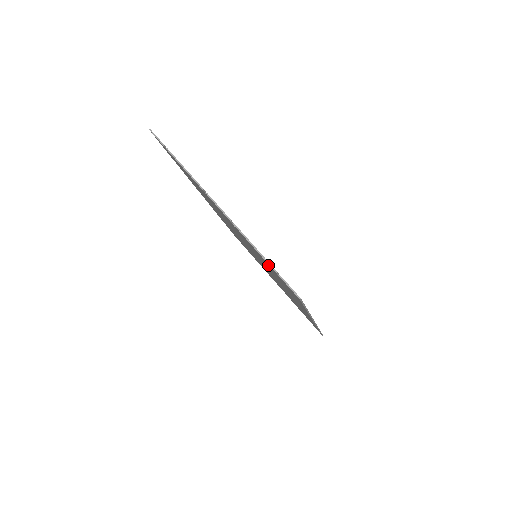
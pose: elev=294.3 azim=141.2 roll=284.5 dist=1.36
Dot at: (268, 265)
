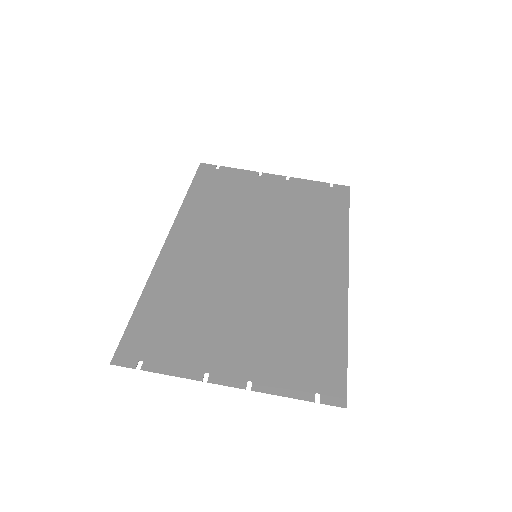
Dot at: (298, 378)
